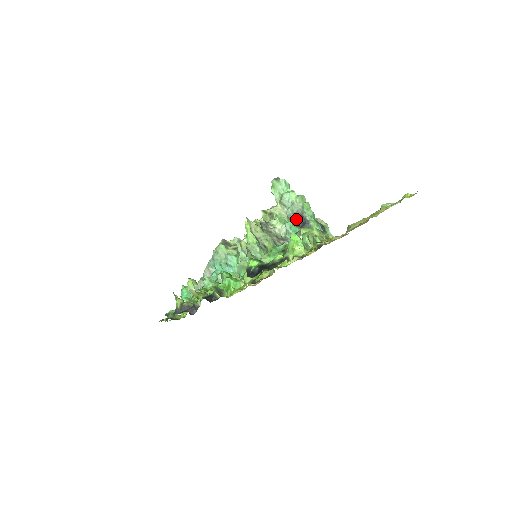
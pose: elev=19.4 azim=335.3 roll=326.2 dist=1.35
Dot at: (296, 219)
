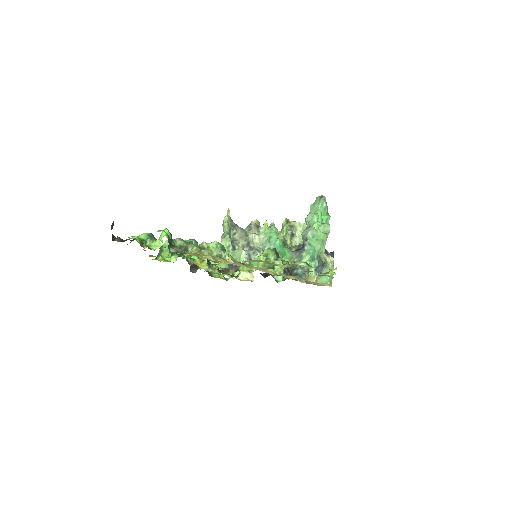
Dot at: occluded
